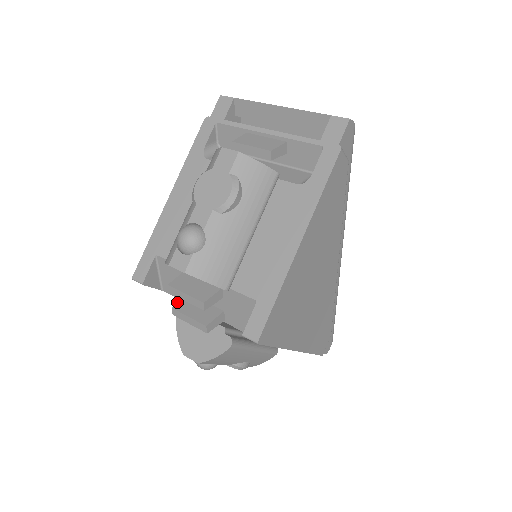
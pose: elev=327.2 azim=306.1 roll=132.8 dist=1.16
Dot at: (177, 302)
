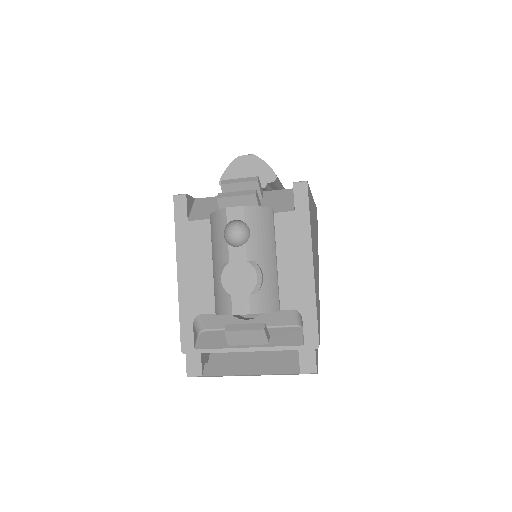
Dot at: occluded
